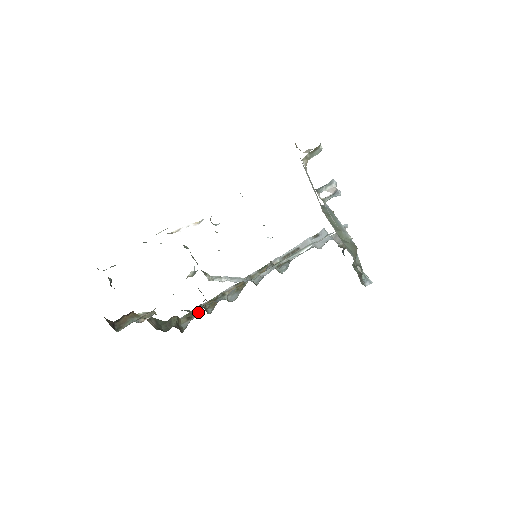
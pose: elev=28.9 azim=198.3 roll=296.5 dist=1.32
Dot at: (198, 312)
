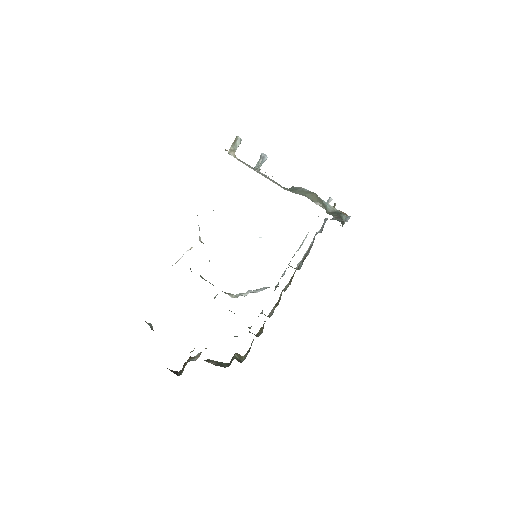
Dot at: occluded
